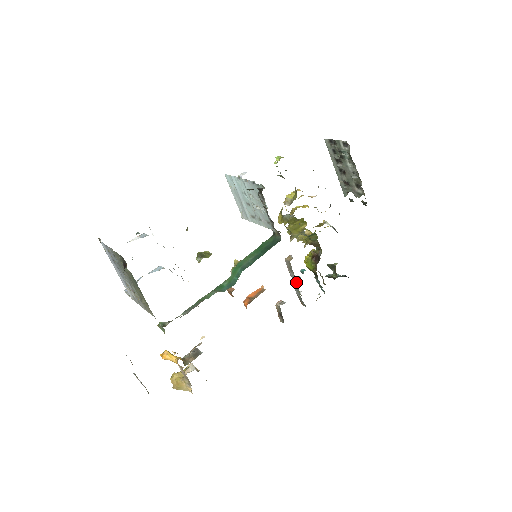
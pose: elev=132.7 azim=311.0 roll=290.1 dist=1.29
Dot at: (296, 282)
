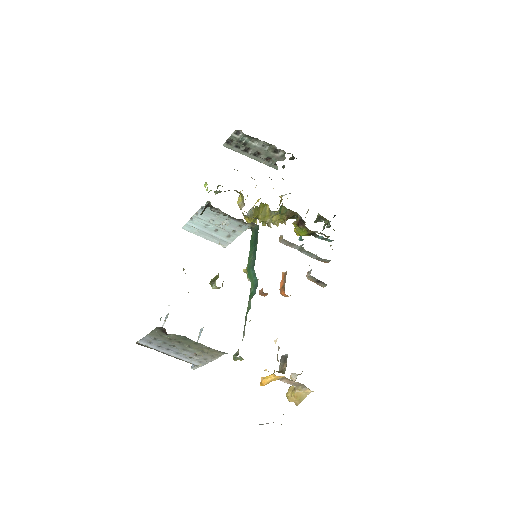
Dot at: (304, 249)
